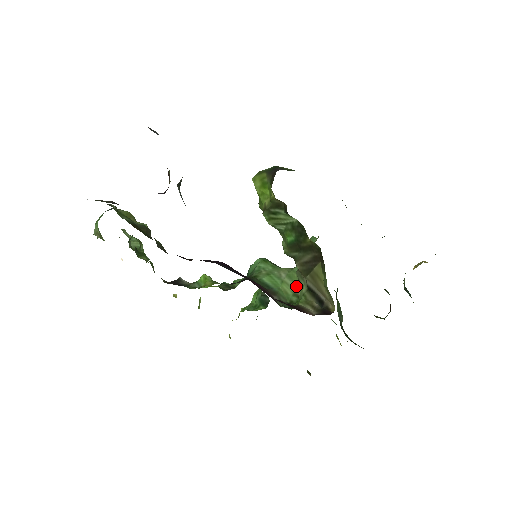
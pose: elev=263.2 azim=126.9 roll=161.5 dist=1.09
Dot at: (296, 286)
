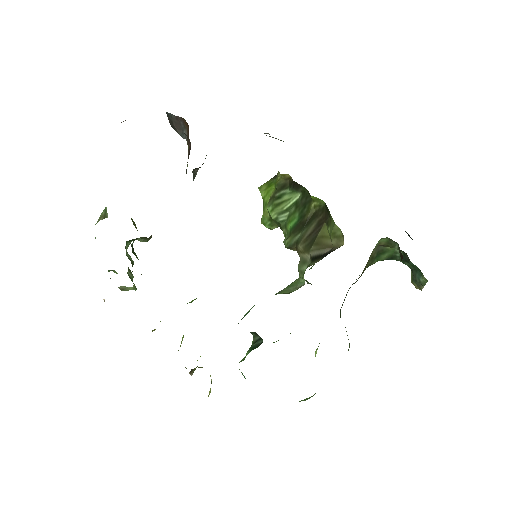
Dot at: (297, 285)
